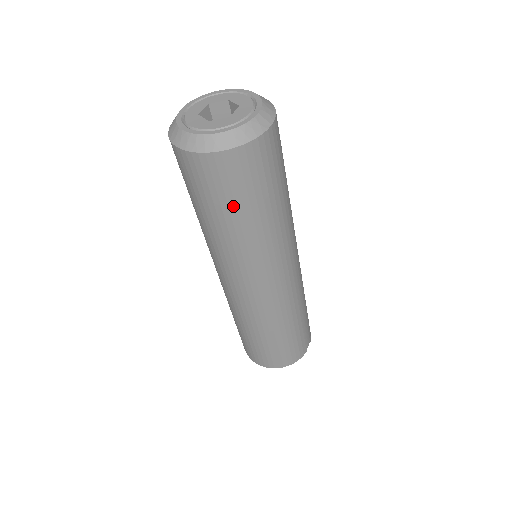
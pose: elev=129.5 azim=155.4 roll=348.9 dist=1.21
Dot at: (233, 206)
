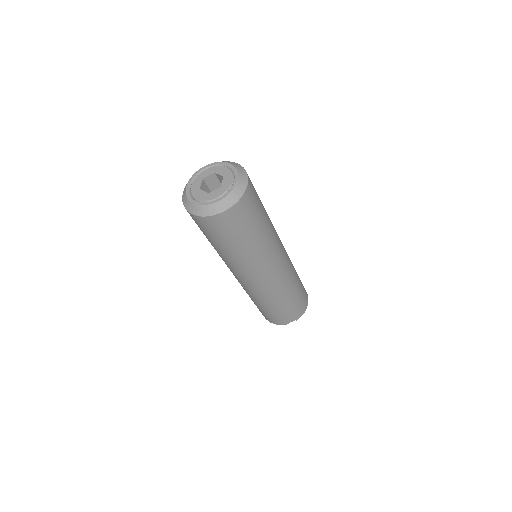
Dot at: (207, 236)
